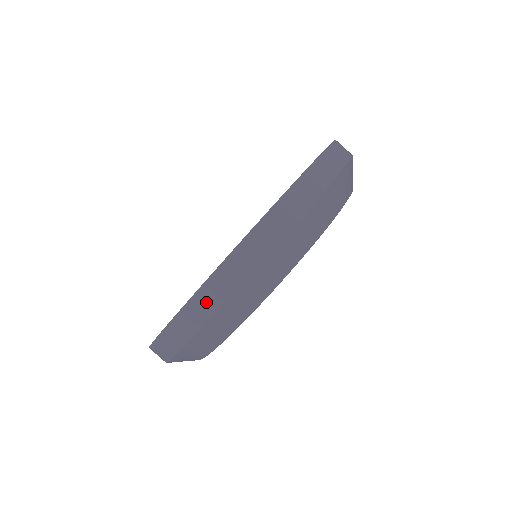
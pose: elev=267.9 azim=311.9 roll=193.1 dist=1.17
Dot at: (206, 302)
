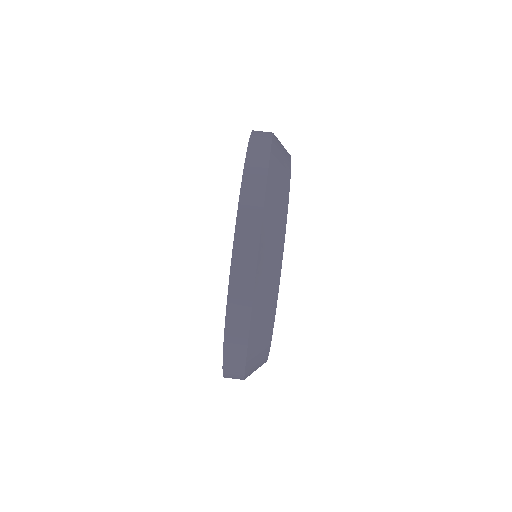
Dot at: (236, 340)
